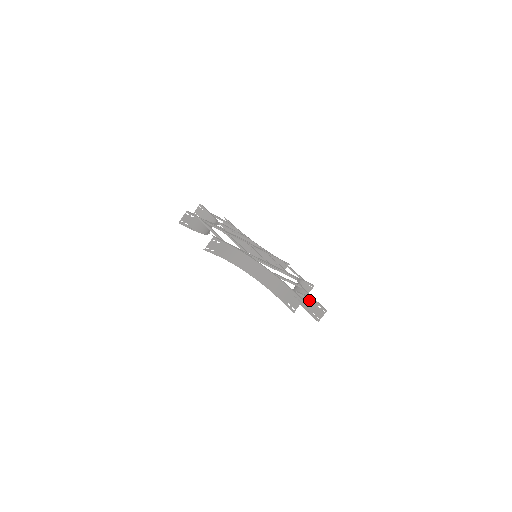
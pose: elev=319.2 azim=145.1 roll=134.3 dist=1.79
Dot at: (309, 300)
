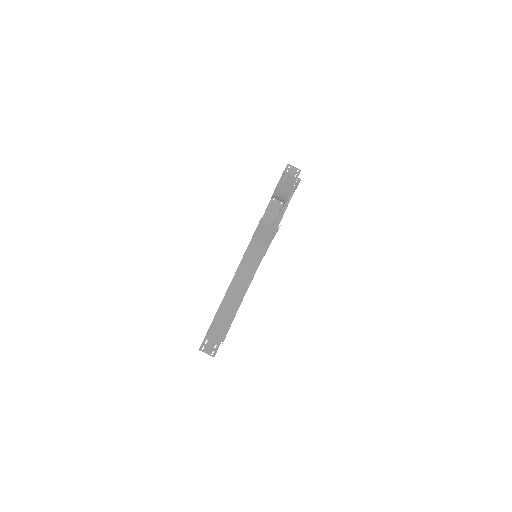
Dot at: occluded
